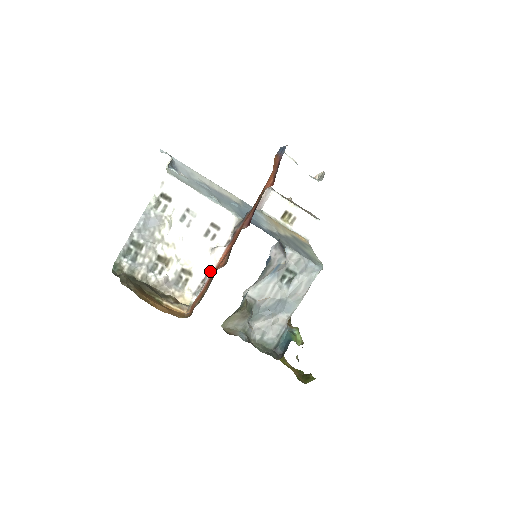
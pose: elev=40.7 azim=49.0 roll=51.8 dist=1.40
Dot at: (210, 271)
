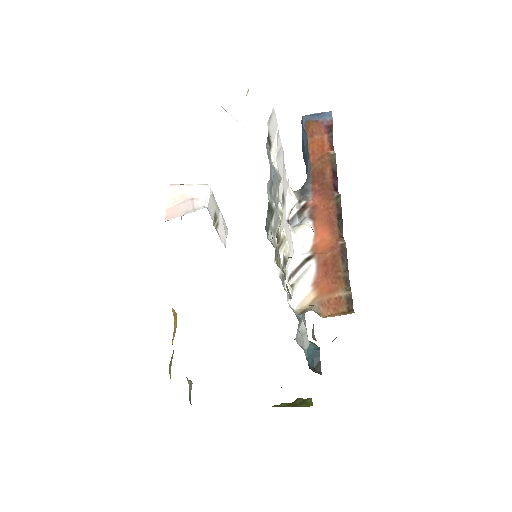
Dot at: (309, 255)
